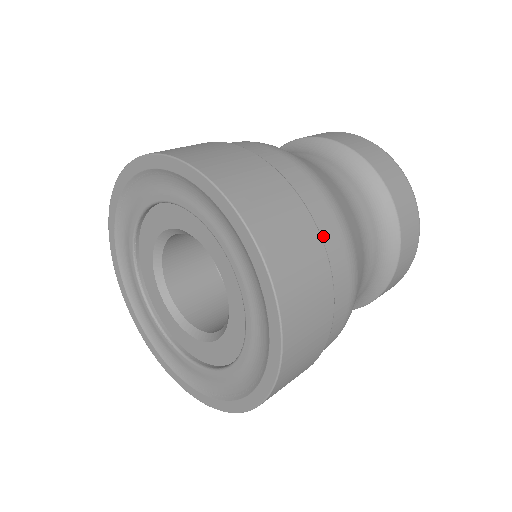
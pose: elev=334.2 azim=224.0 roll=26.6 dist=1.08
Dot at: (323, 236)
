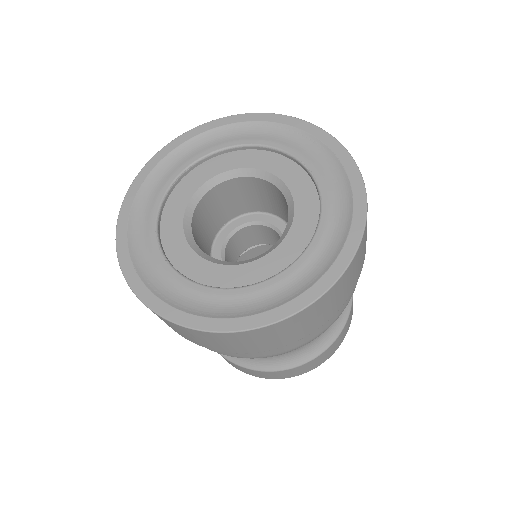
Dot at: occluded
